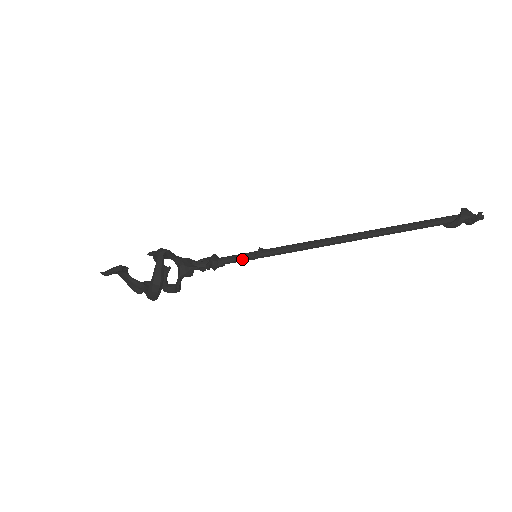
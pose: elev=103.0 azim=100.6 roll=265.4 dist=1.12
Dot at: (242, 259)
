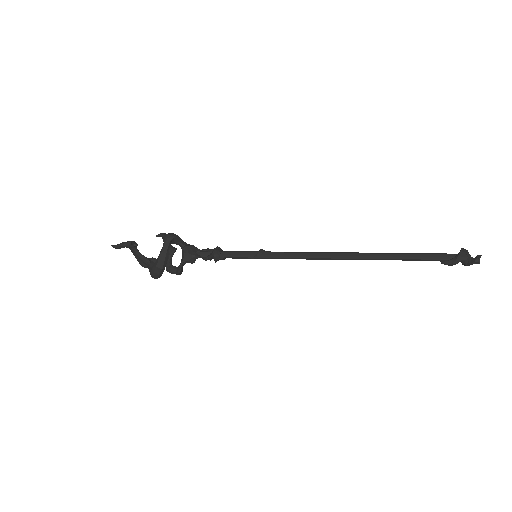
Dot at: (242, 257)
